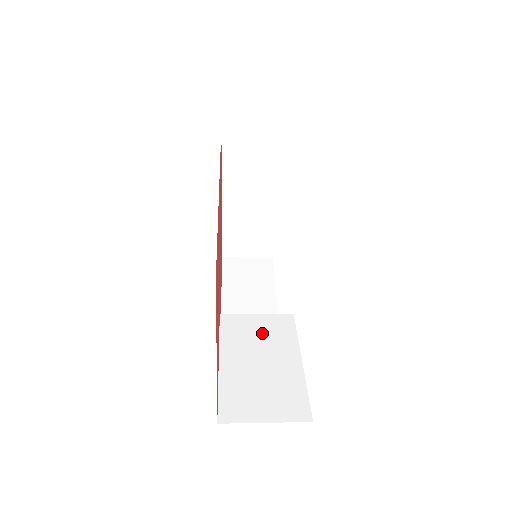
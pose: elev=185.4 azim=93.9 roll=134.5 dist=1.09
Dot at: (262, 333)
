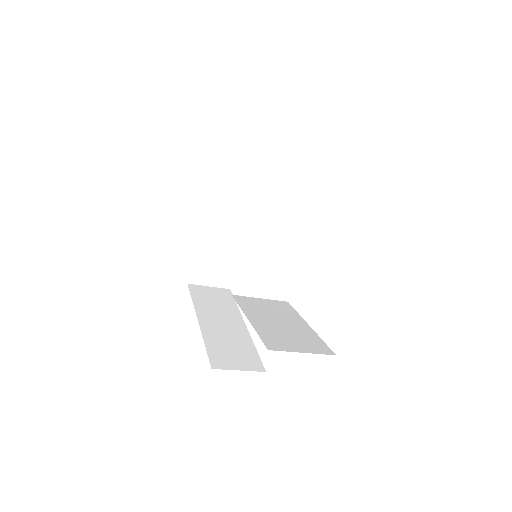
Dot at: (271, 308)
